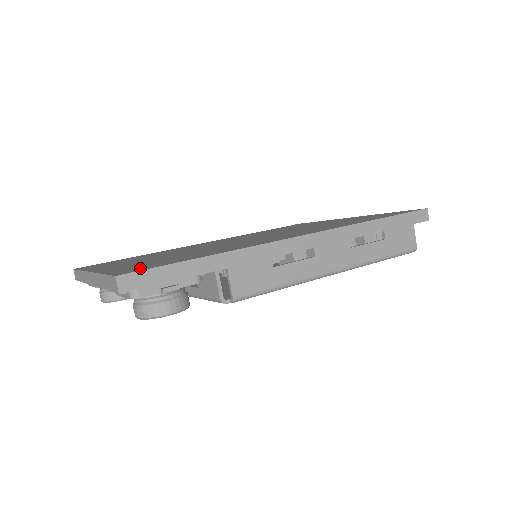
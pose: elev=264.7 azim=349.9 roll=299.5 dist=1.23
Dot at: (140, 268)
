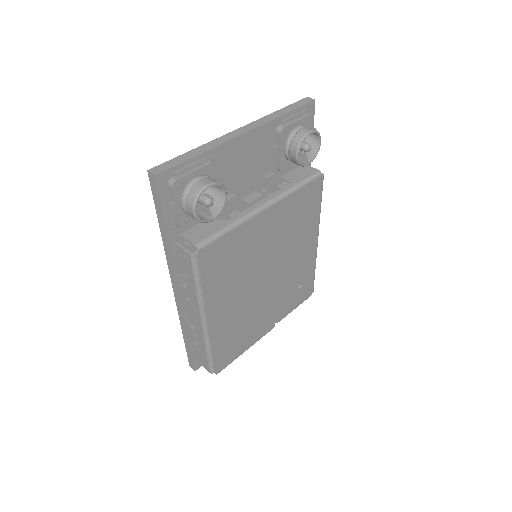
Dot at: occluded
